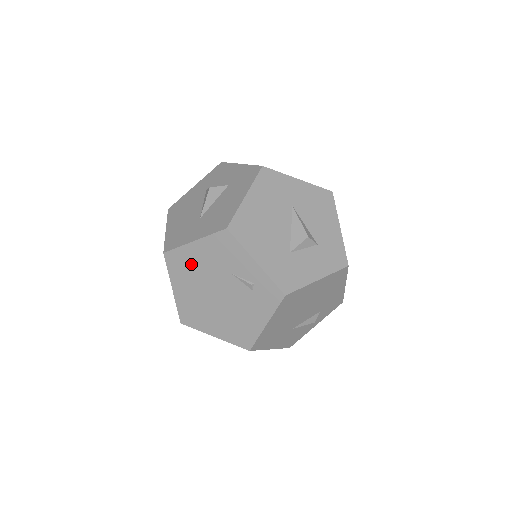
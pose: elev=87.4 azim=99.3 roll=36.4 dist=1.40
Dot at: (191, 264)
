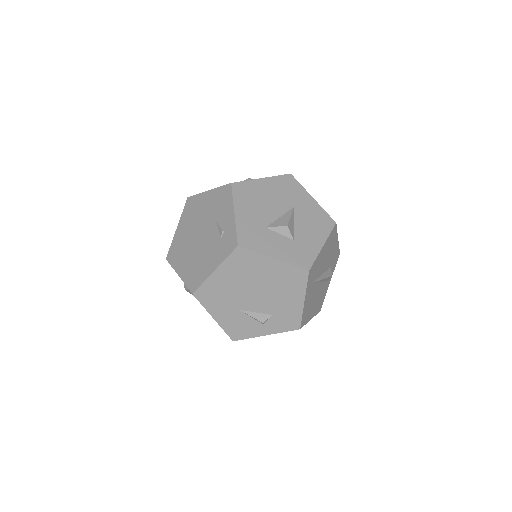
Dot at: (198, 209)
